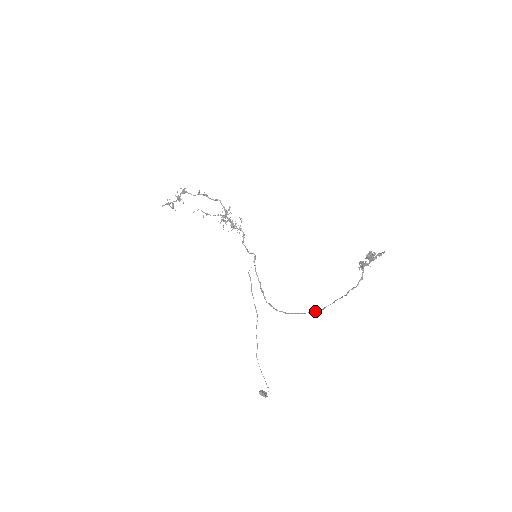
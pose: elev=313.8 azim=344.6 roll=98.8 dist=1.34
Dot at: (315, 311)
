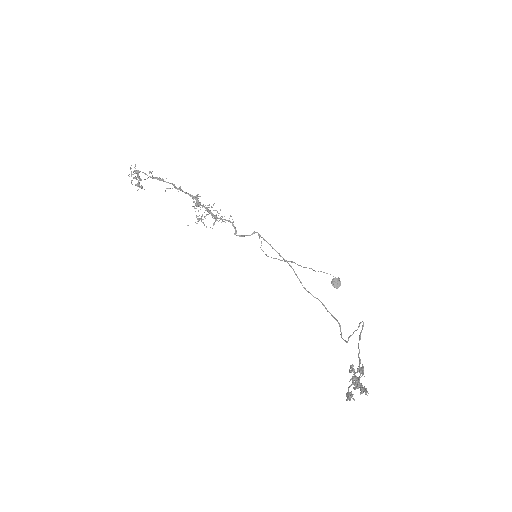
Dot at: occluded
